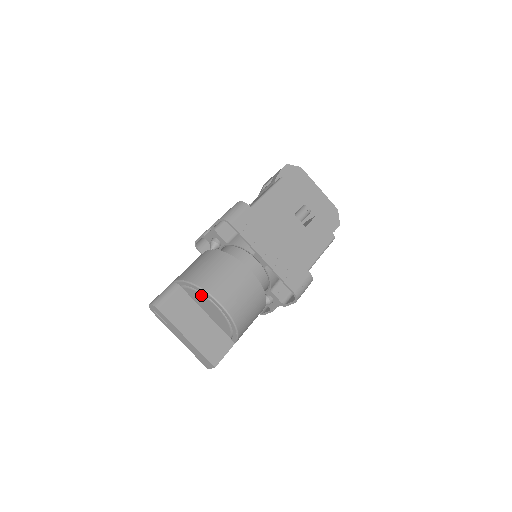
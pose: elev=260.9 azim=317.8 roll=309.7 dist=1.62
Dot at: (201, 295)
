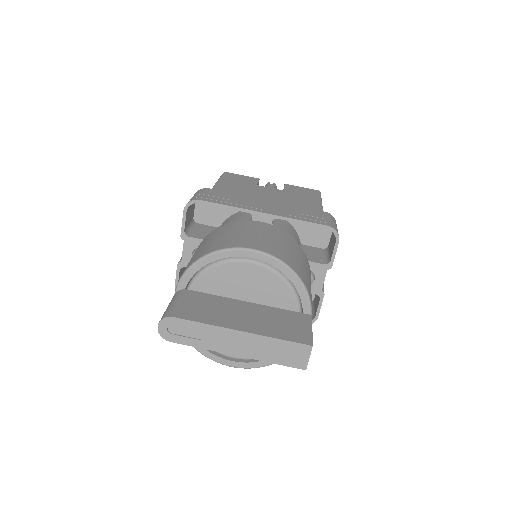
Dot at: (221, 267)
